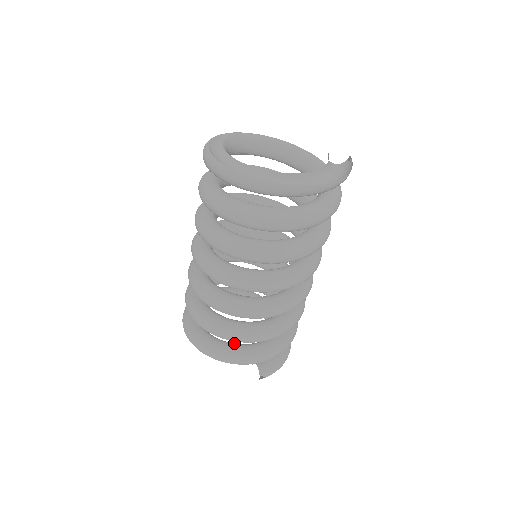
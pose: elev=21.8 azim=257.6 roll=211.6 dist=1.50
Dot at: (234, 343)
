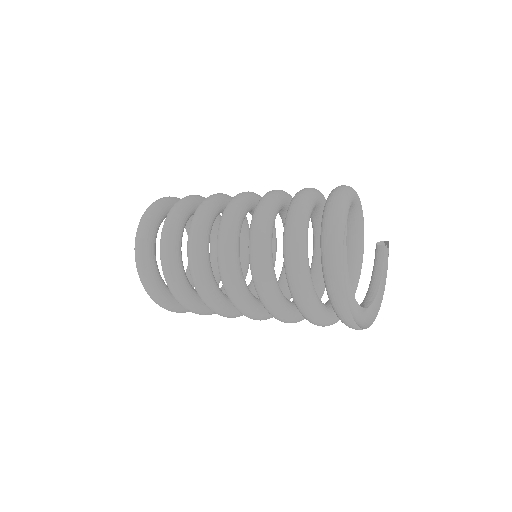
Dot at: occluded
